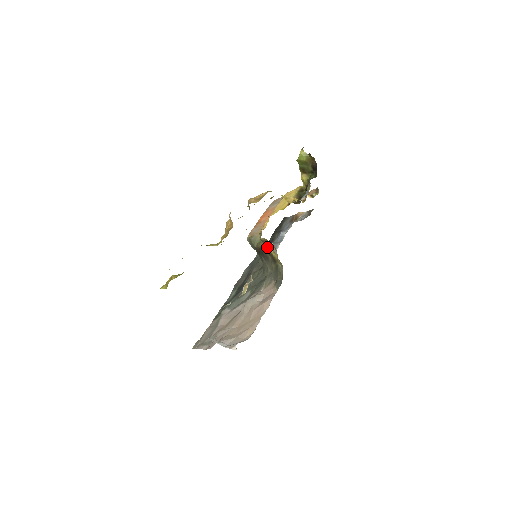
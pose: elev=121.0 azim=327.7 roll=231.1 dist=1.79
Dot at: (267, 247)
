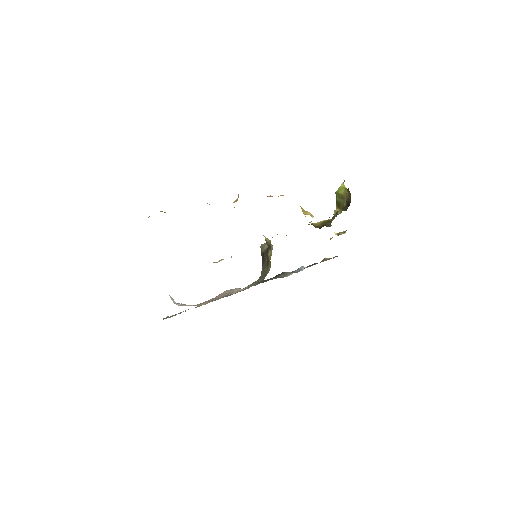
Dot at: (268, 250)
